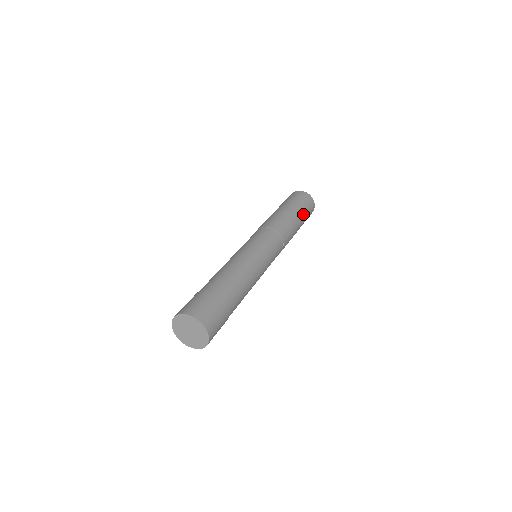
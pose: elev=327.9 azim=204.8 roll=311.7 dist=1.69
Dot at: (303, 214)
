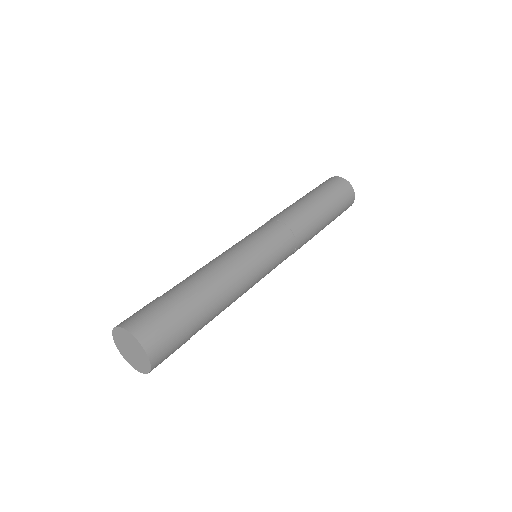
Dot at: (333, 204)
